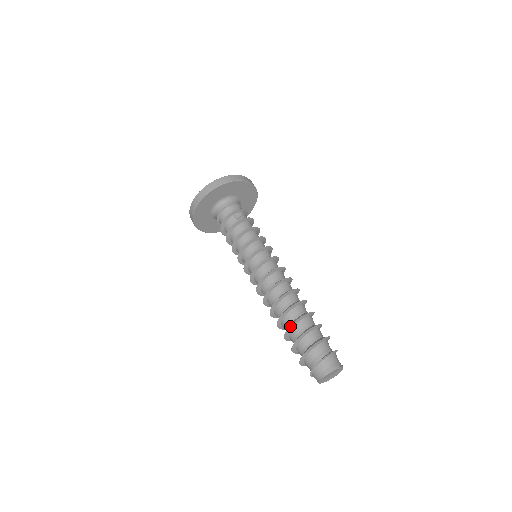
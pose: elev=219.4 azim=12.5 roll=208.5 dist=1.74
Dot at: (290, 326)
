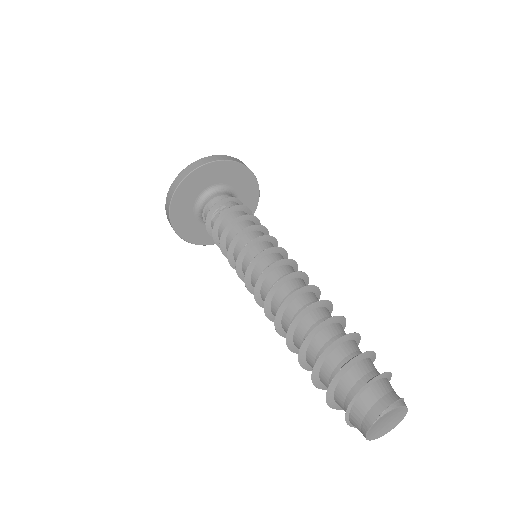
Dot at: (300, 363)
